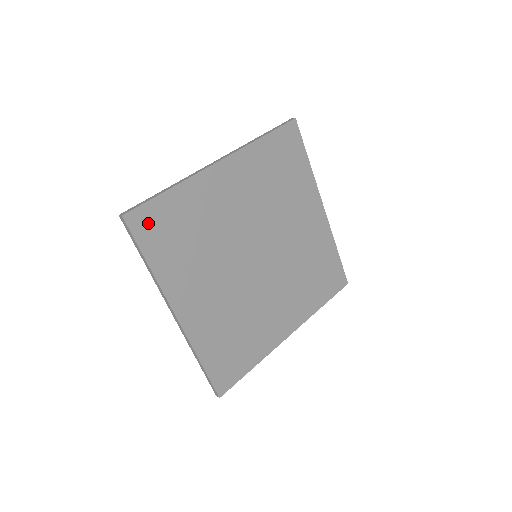
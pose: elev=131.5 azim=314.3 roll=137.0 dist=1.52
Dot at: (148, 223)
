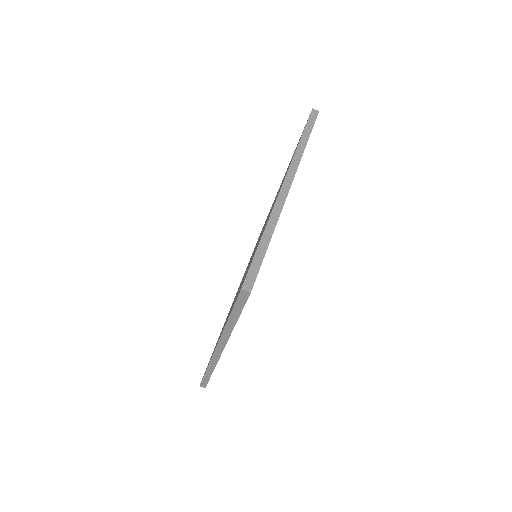
Dot at: occluded
